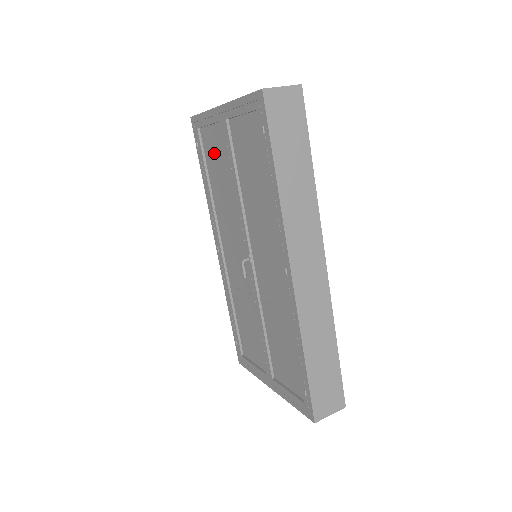
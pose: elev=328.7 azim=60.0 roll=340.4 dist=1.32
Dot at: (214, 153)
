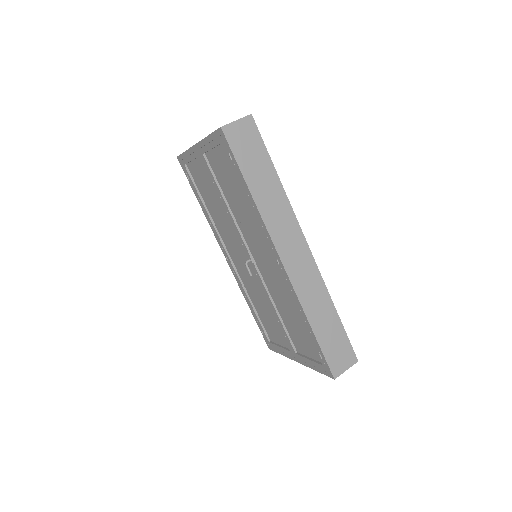
Dot at: (202, 181)
